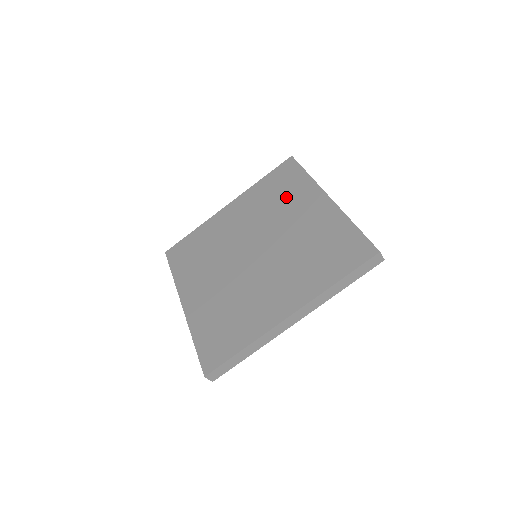
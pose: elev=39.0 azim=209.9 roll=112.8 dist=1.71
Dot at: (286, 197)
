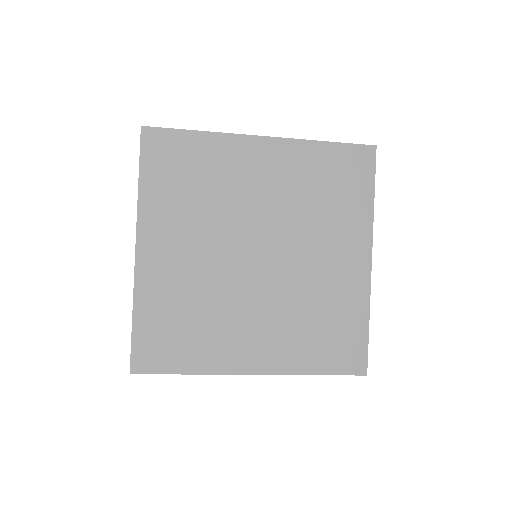
Dot at: (334, 210)
